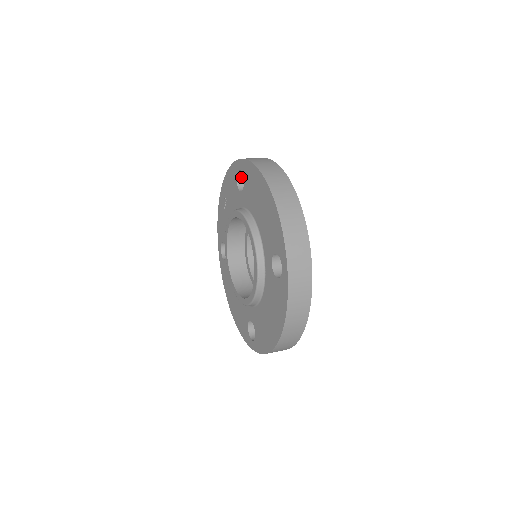
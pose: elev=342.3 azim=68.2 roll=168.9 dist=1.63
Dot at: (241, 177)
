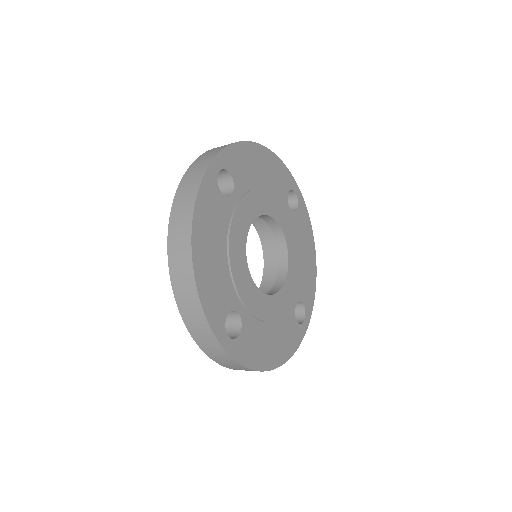
Dot at: occluded
